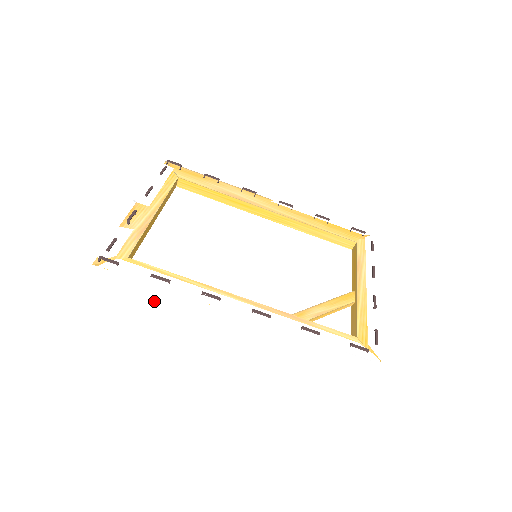
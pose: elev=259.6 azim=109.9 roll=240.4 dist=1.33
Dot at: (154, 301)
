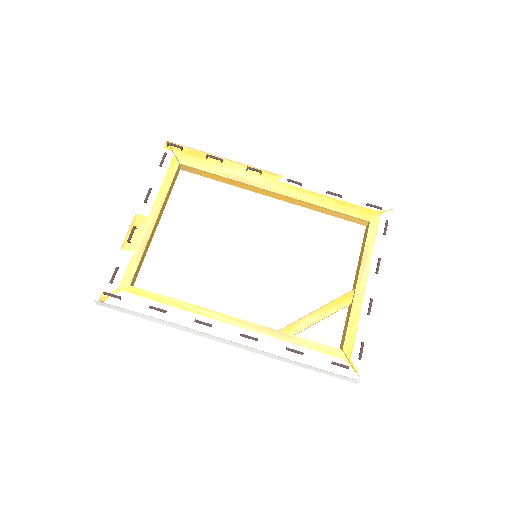
Dot at: (157, 322)
